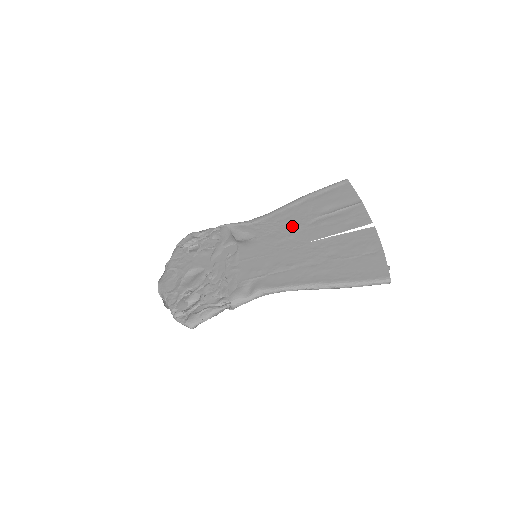
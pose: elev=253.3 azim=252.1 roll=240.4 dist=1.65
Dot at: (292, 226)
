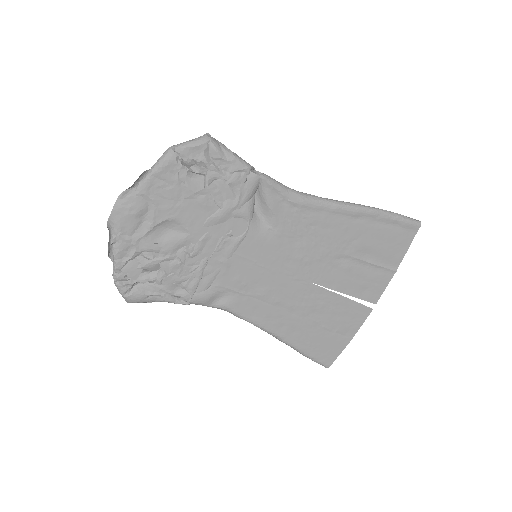
Dot at: (320, 248)
